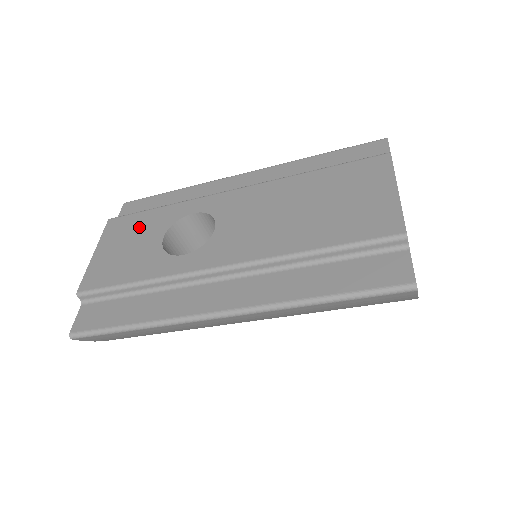
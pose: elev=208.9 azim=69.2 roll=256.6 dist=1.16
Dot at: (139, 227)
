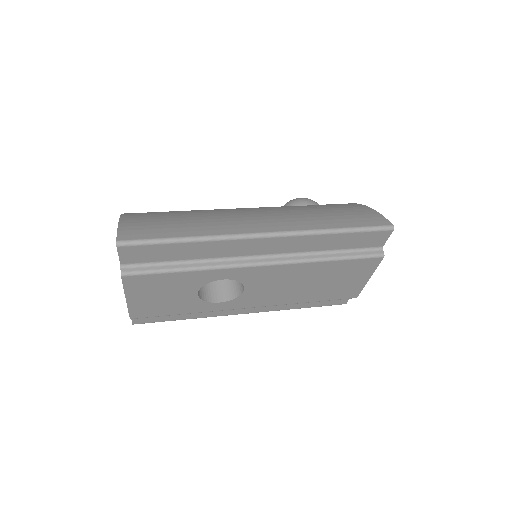
Dot at: (168, 286)
